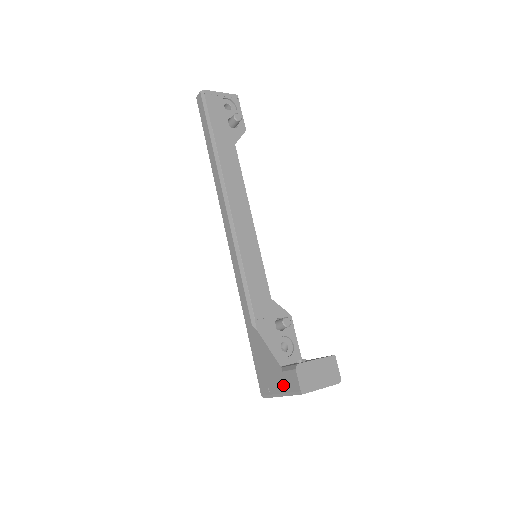
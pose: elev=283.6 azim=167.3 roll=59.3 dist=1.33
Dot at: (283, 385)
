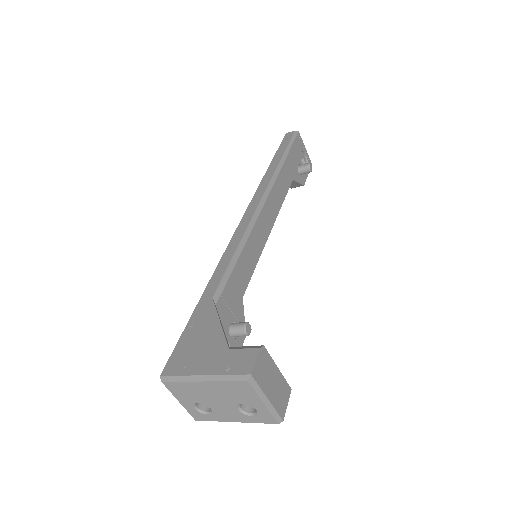
Dot at: (219, 365)
